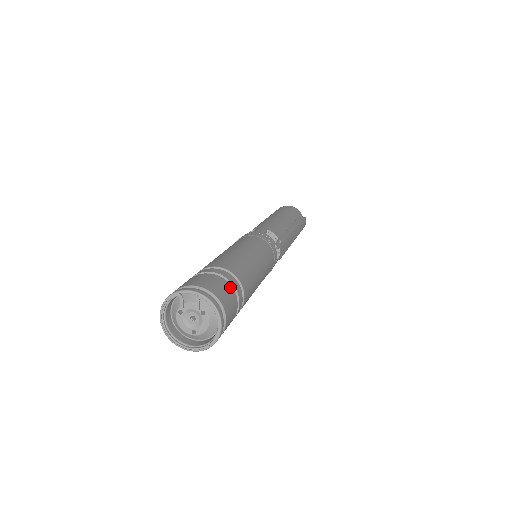
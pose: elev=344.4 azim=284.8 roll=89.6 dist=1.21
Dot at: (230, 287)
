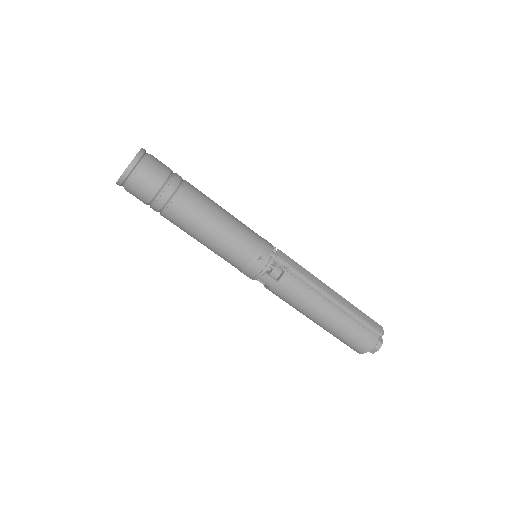
Dot at: (170, 169)
